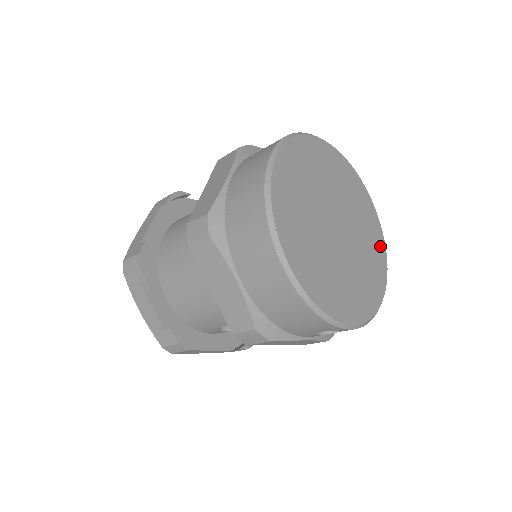
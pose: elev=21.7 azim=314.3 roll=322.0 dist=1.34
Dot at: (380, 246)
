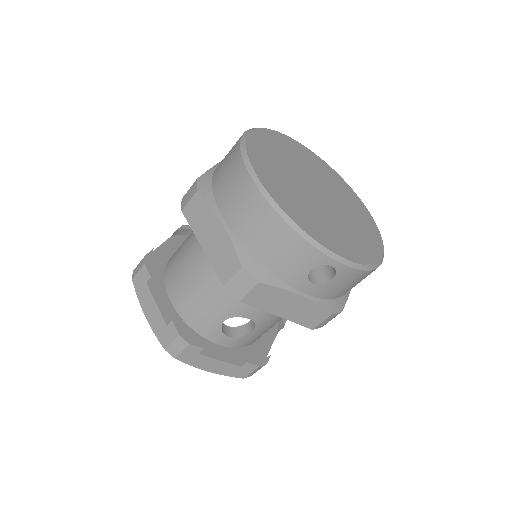
Dot at: (373, 228)
